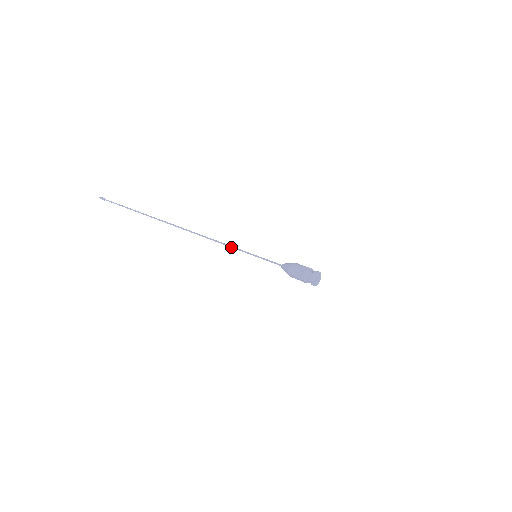
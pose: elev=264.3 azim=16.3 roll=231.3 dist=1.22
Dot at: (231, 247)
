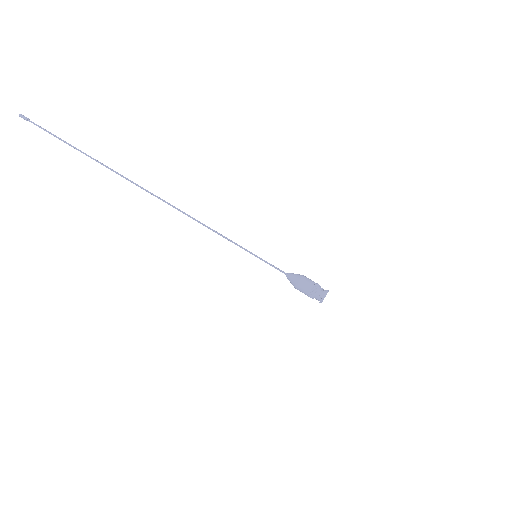
Dot at: (225, 238)
